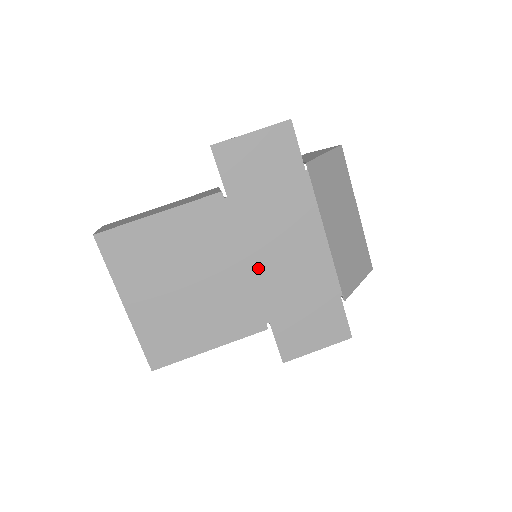
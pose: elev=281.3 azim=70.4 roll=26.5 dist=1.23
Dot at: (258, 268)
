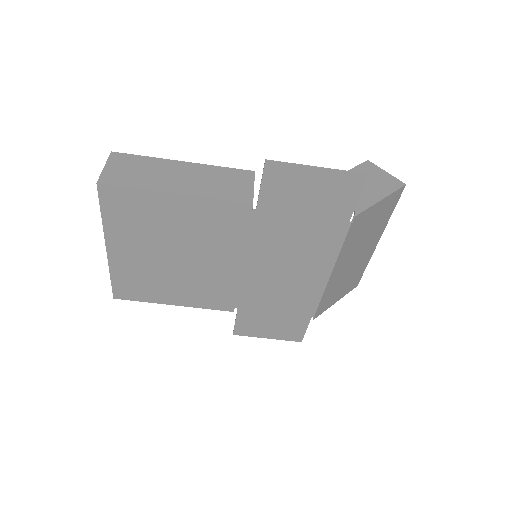
Dot at: (251, 272)
